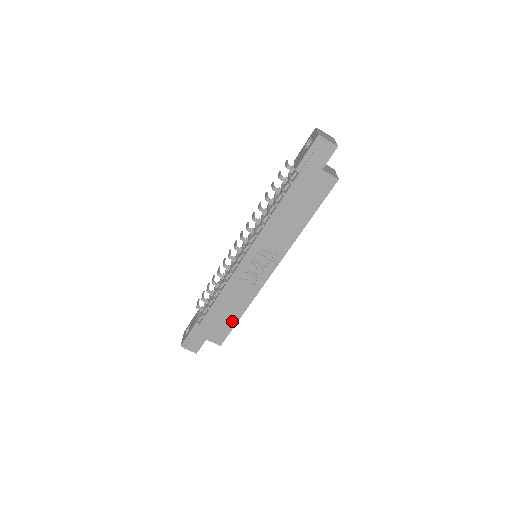
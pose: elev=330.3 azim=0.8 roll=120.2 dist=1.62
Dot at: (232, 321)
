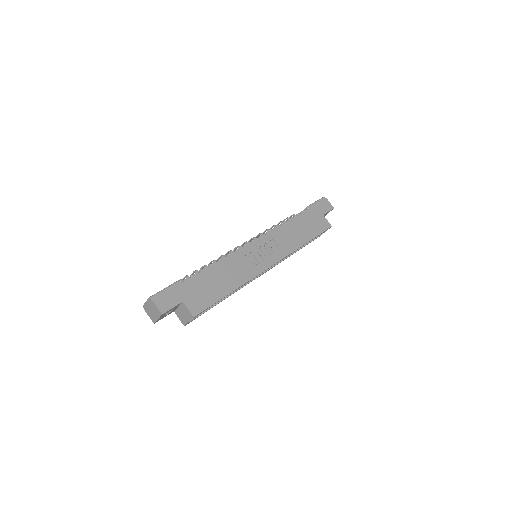
Dot at: (219, 294)
